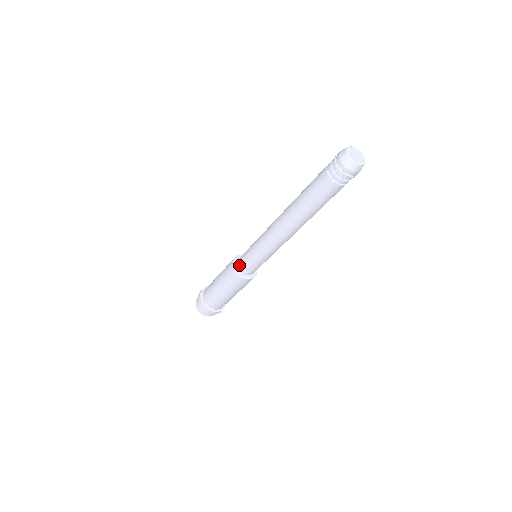
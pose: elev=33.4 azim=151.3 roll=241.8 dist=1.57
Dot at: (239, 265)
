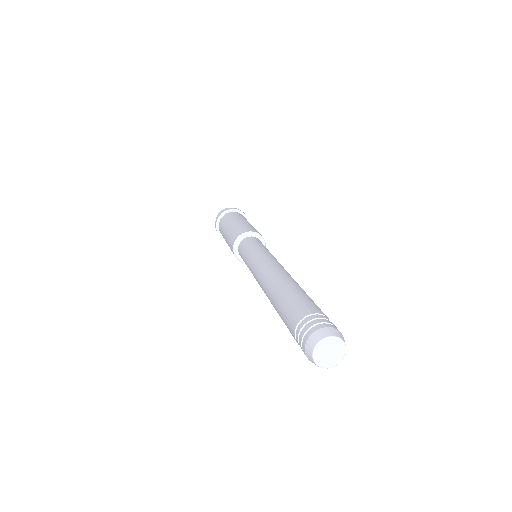
Dot at: occluded
